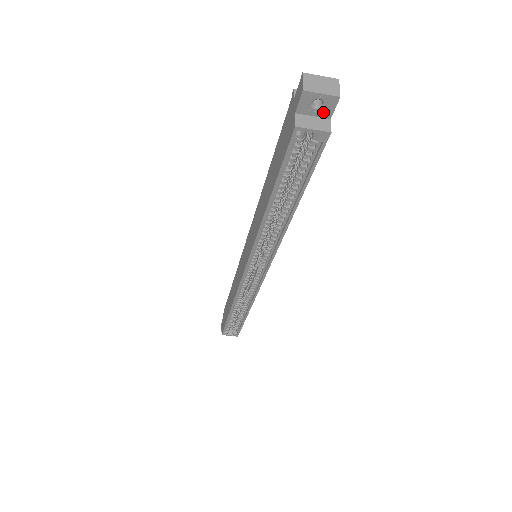
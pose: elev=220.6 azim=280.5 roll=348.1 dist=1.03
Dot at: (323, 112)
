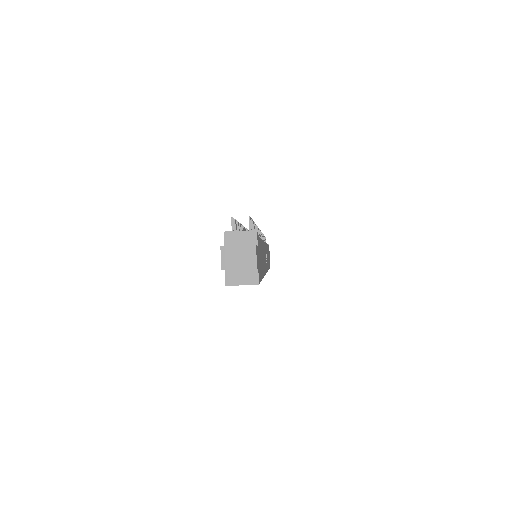
Dot at: occluded
